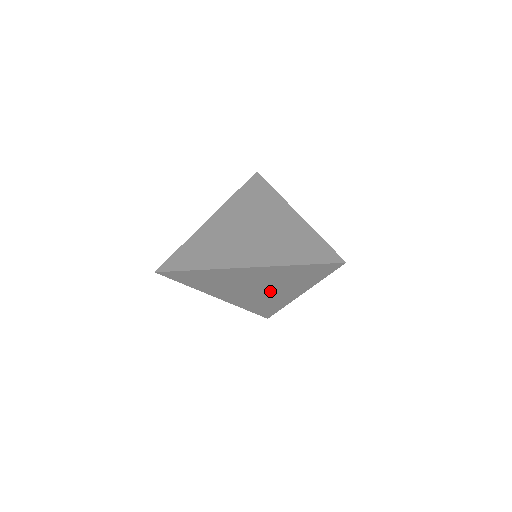
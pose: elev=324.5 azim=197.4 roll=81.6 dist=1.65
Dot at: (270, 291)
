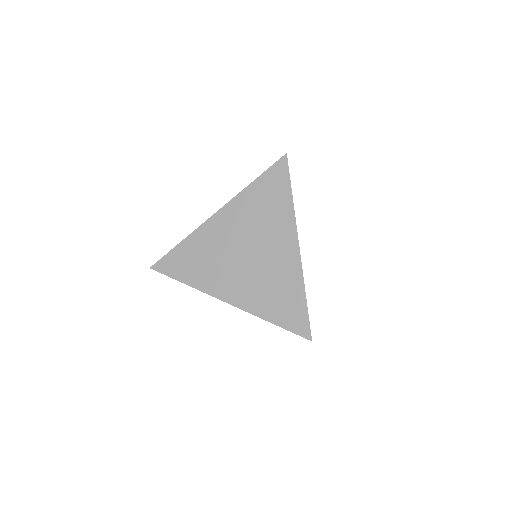
Dot at: occluded
